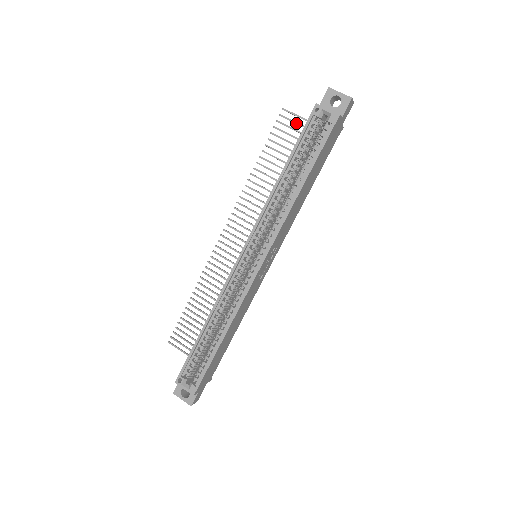
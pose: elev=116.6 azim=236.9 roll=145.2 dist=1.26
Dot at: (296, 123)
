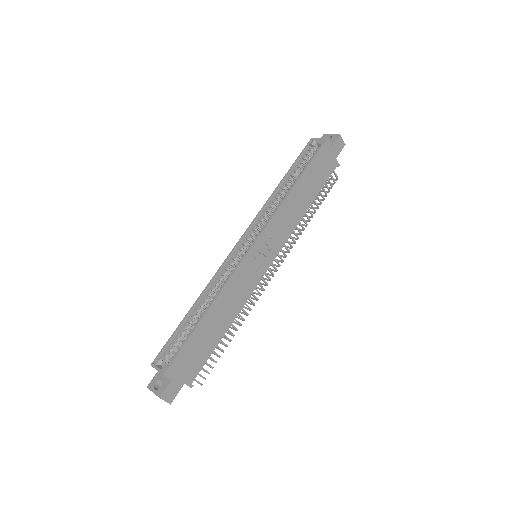
Dot at: occluded
